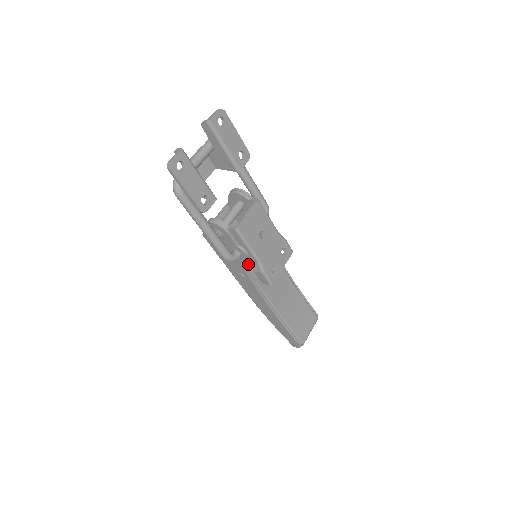
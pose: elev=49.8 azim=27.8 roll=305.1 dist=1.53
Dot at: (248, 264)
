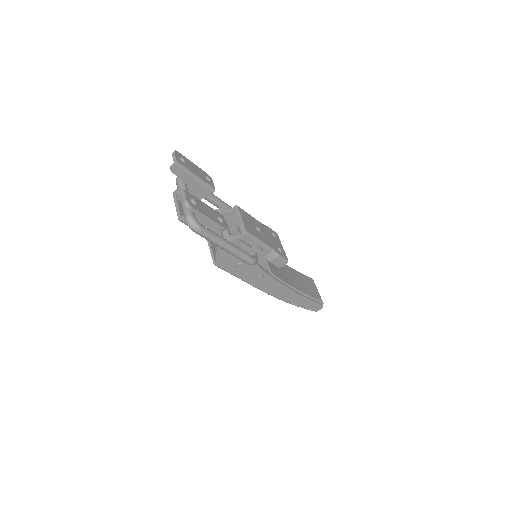
Dot at: occluded
